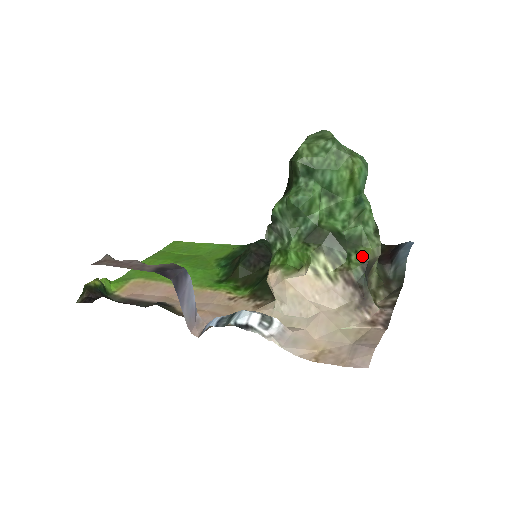
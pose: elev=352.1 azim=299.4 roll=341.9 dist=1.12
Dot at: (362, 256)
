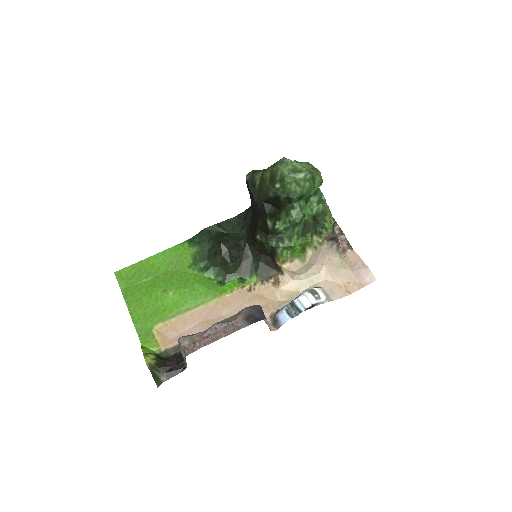
Dot at: (330, 222)
